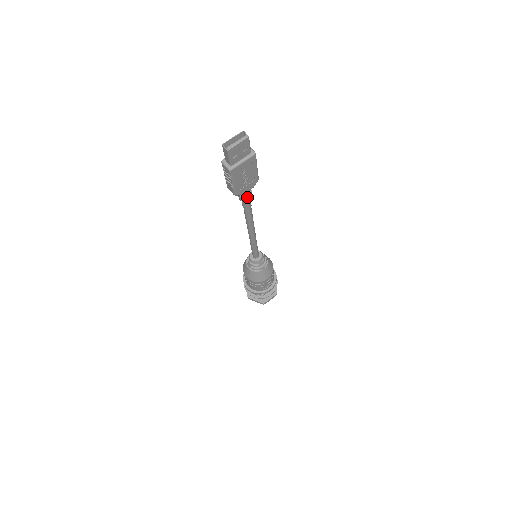
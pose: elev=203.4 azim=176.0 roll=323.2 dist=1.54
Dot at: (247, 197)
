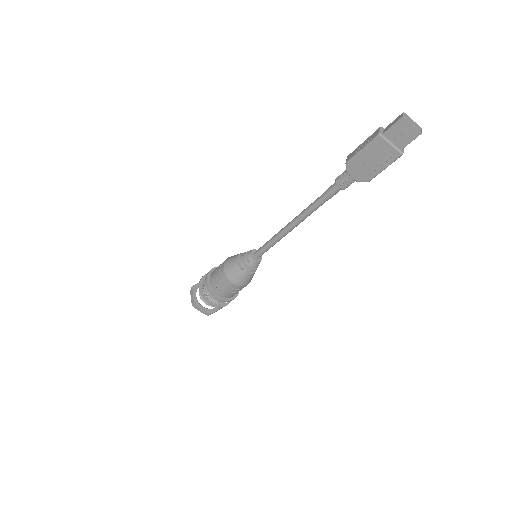
Dot at: (344, 182)
